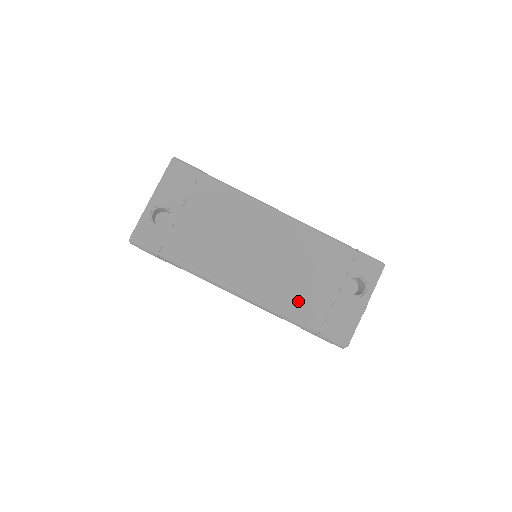
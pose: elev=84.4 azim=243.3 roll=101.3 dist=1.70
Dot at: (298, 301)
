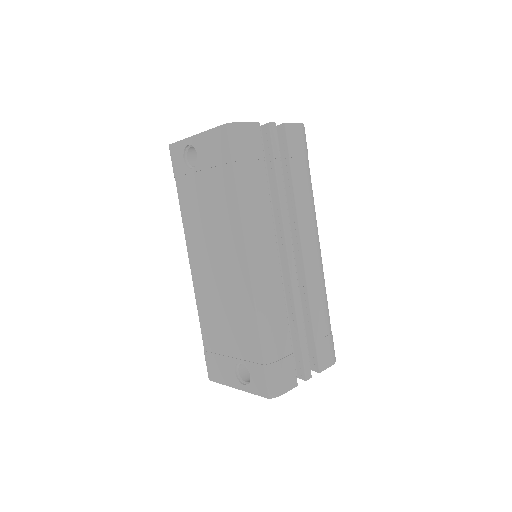
Dot at: (209, 321)
